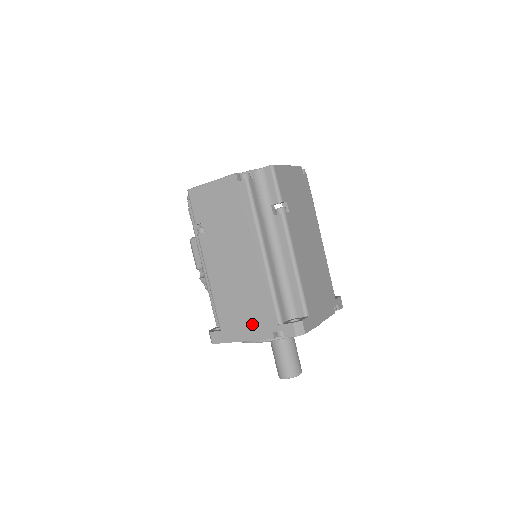
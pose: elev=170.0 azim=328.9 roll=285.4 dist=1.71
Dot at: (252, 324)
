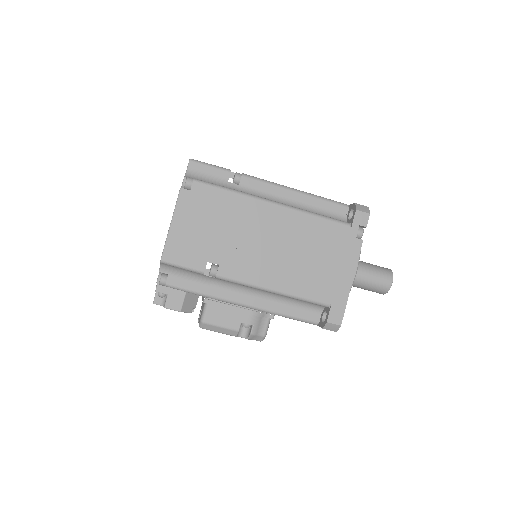
Dot at: (339, 259)
